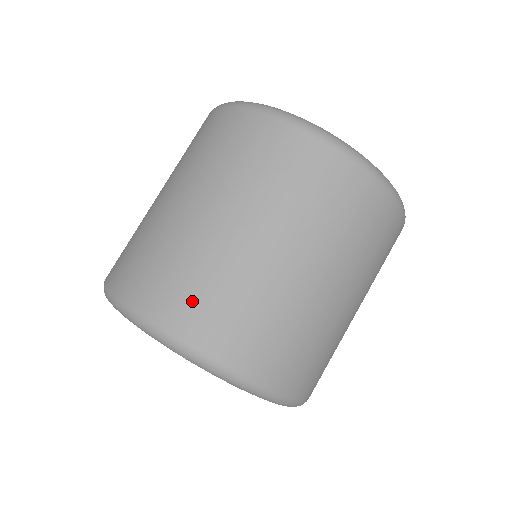
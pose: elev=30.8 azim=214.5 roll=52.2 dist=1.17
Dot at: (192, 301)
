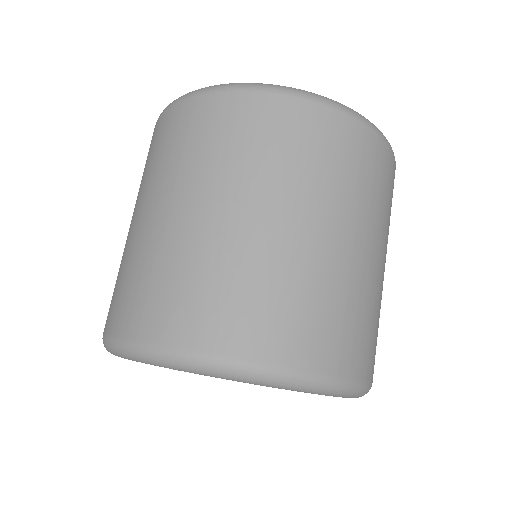
Dot at: (131, 300)
